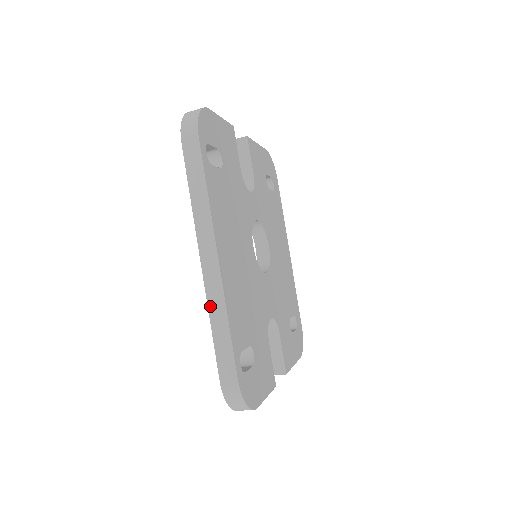
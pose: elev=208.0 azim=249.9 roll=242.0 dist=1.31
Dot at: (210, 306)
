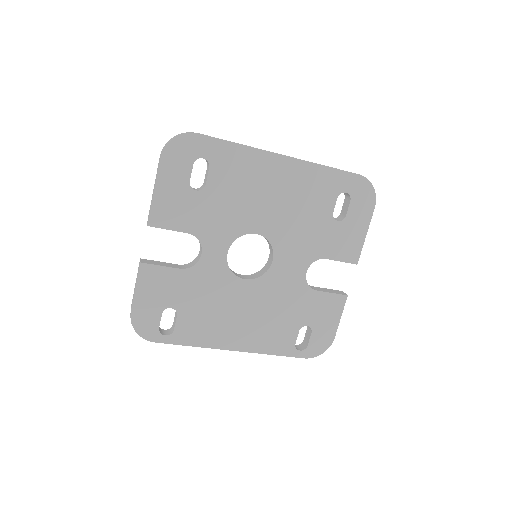
Dot at: occluded
